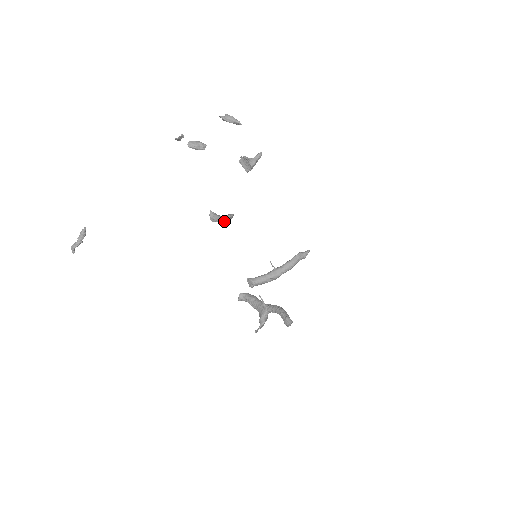
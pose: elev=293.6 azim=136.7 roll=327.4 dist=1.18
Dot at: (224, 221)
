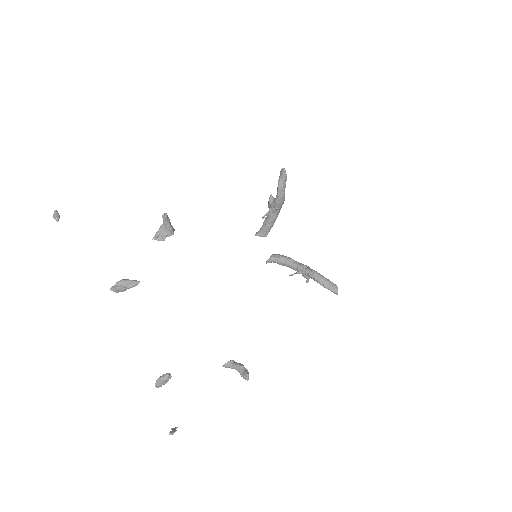
Dot at: (244, 375)
